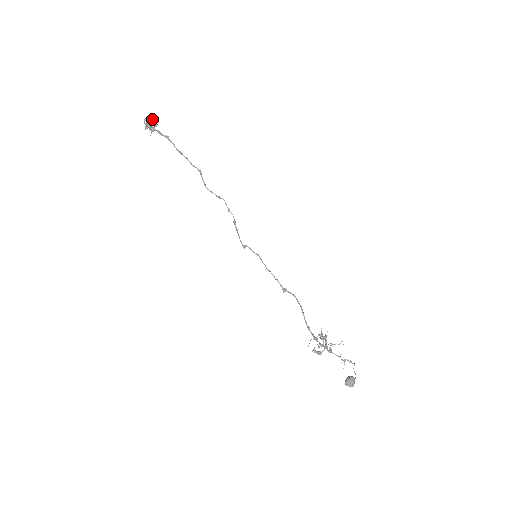
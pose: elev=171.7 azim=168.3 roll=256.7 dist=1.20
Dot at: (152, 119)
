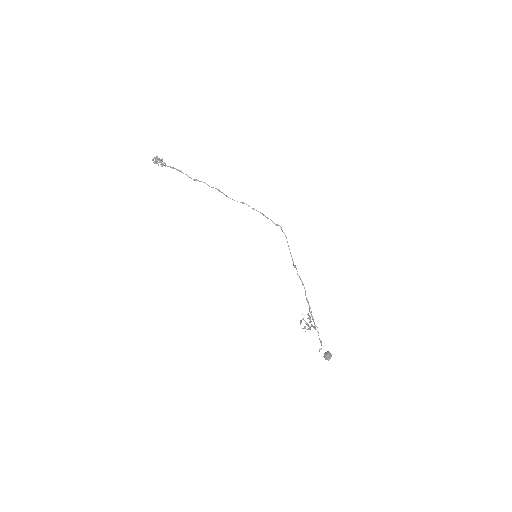
Dot at: (160, 159)
